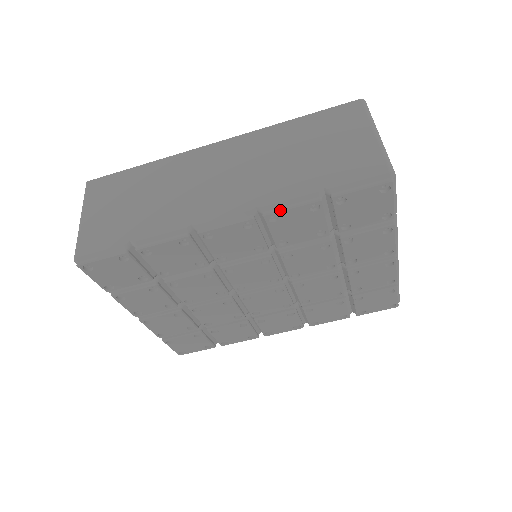
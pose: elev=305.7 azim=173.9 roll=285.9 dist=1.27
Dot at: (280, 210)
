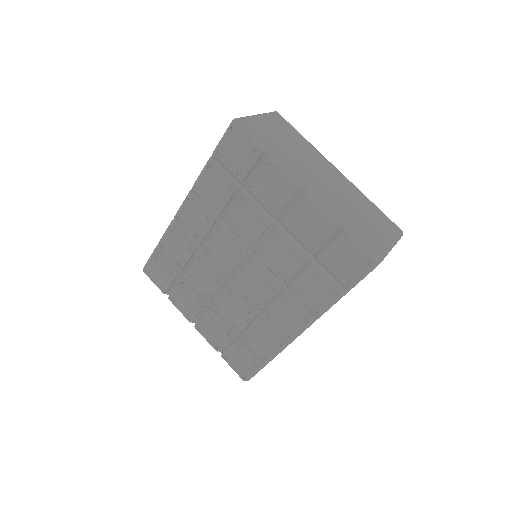
Dot at: (197, 180)
